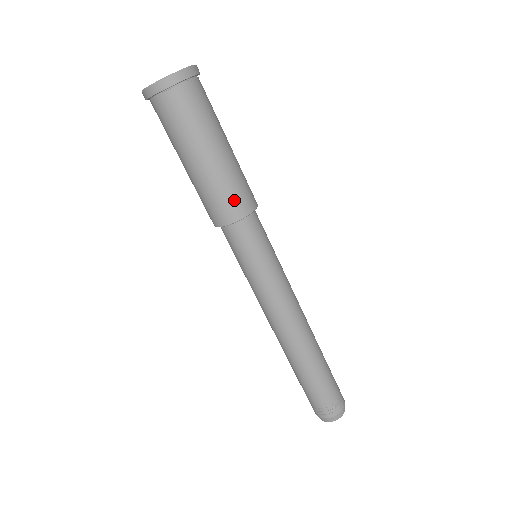
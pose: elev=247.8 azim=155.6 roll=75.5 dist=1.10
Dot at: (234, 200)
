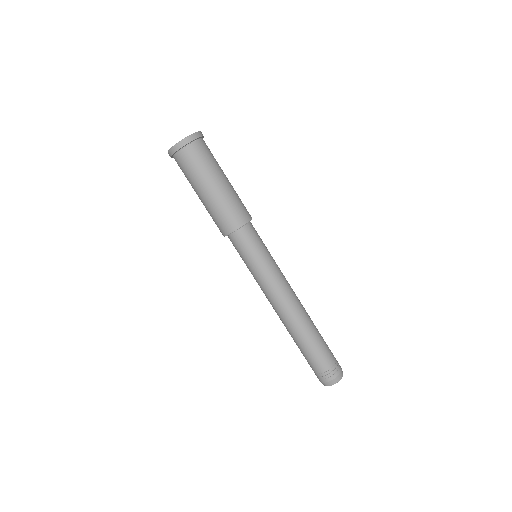
Dot at: (239, 211)
